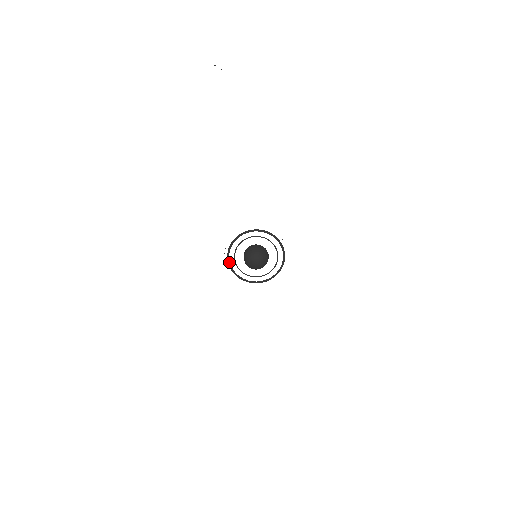
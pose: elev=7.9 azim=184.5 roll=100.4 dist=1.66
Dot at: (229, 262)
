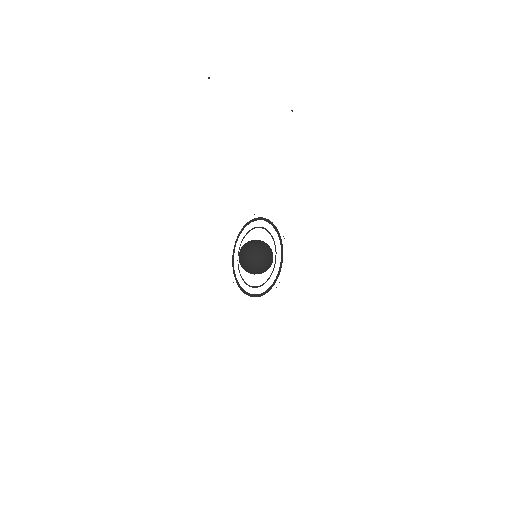
Dot at: (235, 274)
